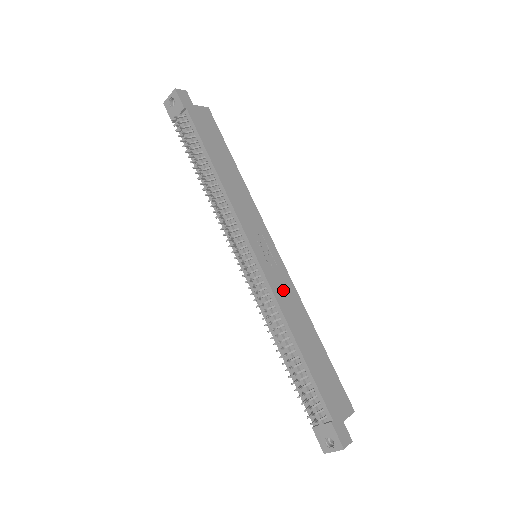
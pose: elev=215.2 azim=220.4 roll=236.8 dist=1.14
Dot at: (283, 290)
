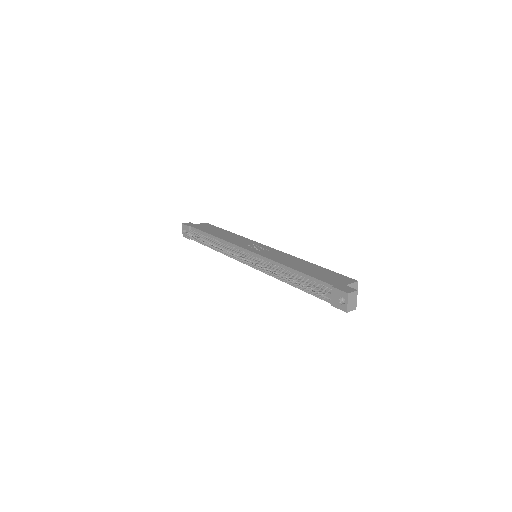
Dot at: (275, 256)
